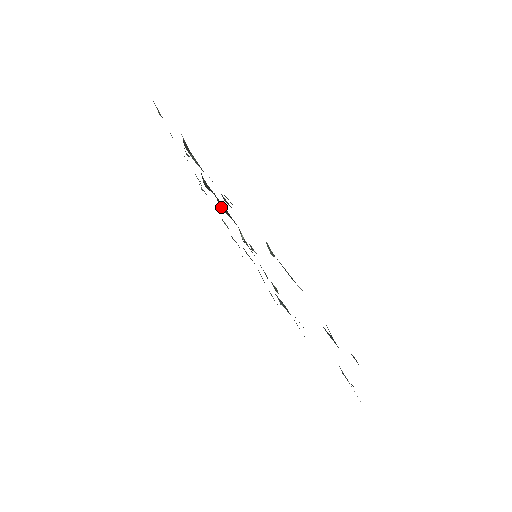
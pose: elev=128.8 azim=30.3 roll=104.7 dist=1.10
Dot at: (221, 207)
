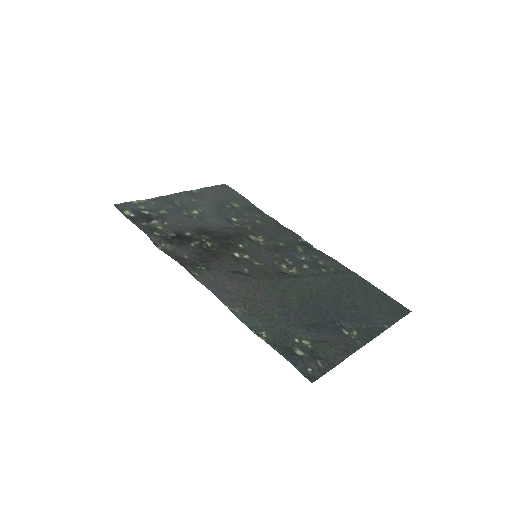
Dot at: (209, 248)
